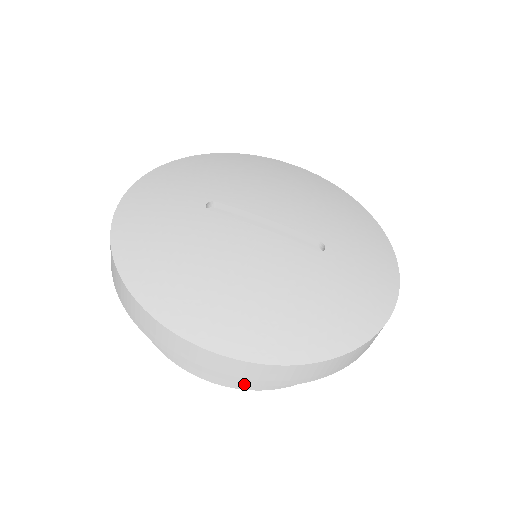
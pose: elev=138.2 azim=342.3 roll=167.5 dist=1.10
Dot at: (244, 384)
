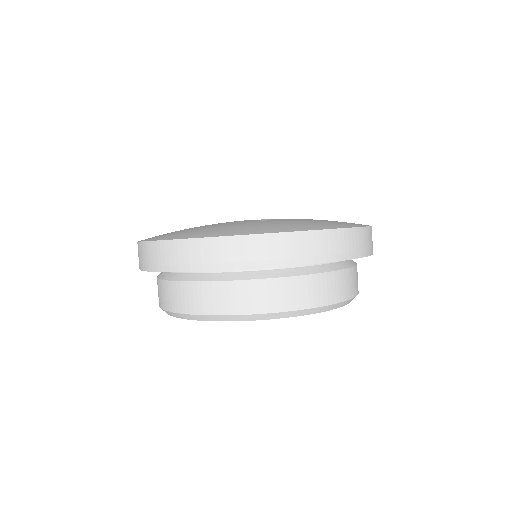
Dot at: (166, 302)
